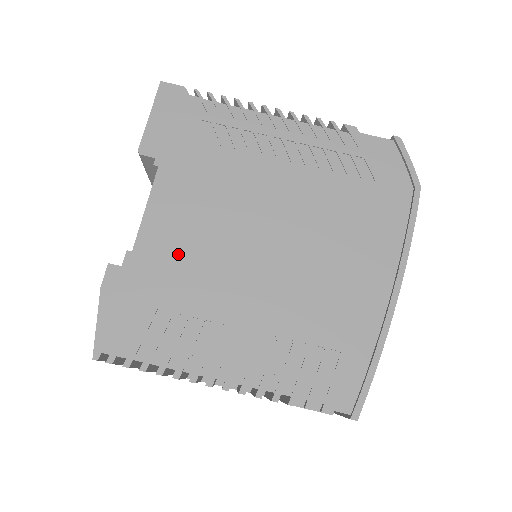
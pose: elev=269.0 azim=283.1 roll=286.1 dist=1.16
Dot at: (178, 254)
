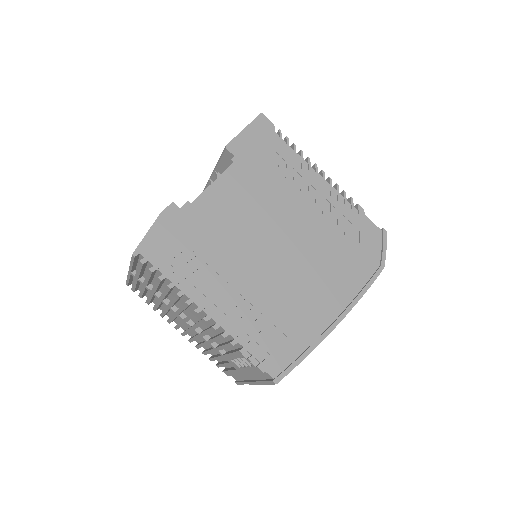
Dot at: (219, 221)
